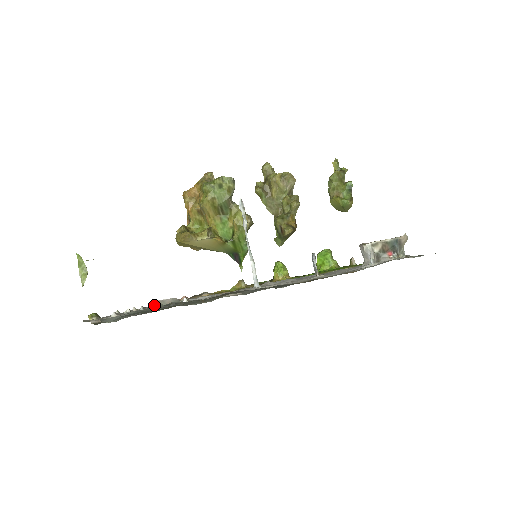
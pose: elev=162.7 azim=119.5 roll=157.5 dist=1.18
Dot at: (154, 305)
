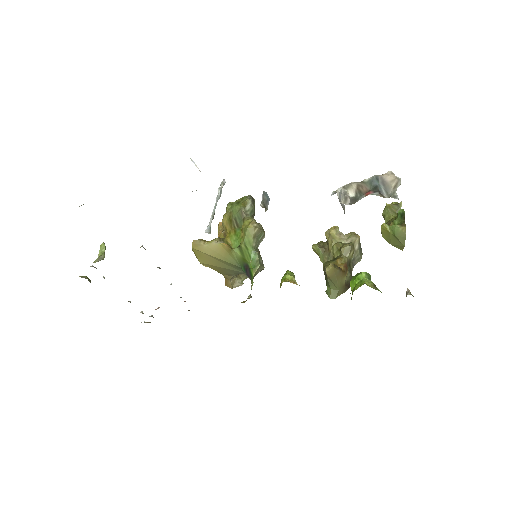
Dot at: occluded
